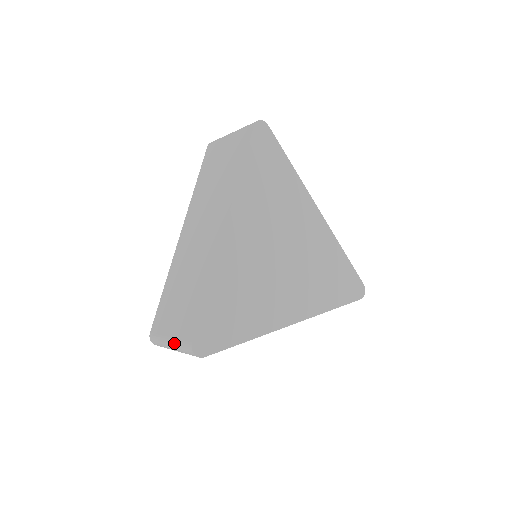
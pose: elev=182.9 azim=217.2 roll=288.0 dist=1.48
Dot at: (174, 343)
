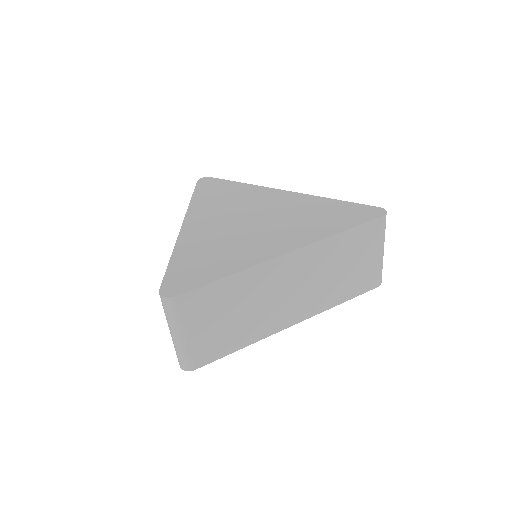
Dot at: occluded
